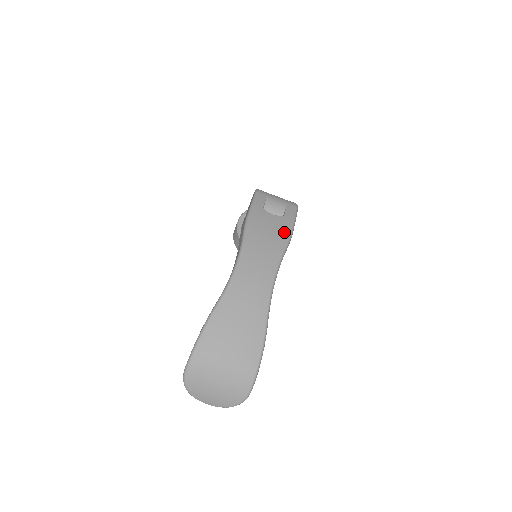
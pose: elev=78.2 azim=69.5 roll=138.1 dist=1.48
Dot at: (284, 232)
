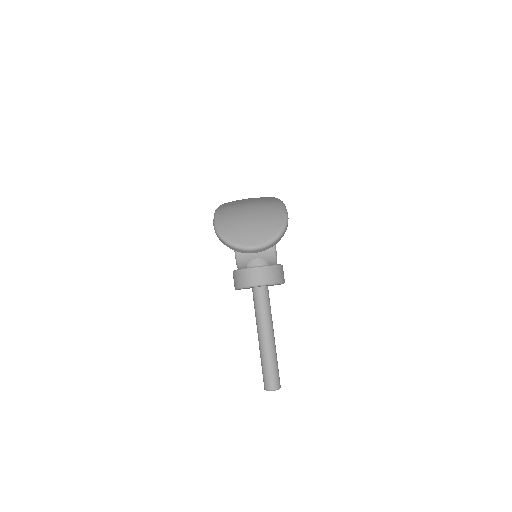
Dot at: occluded
